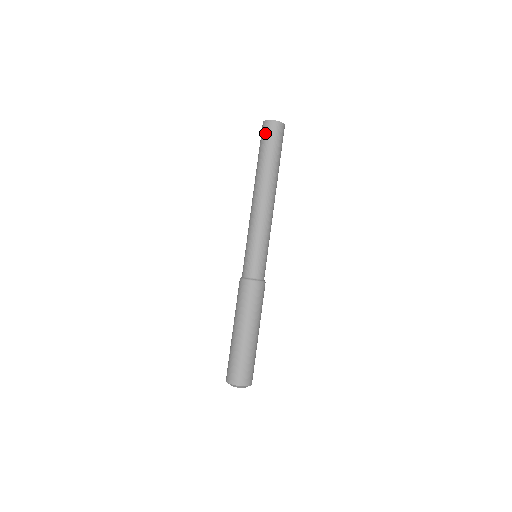
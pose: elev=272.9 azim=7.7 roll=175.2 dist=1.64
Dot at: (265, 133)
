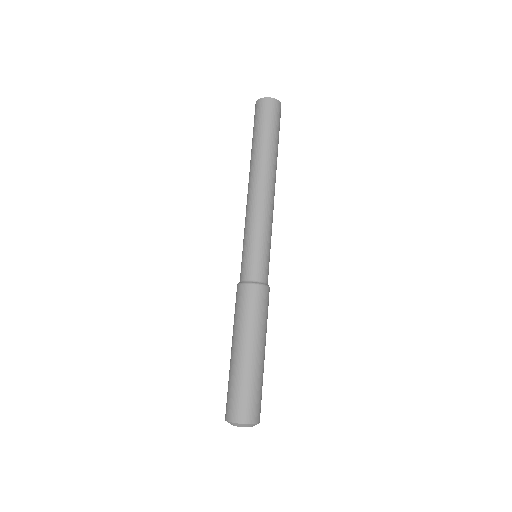
Dot at: (260, 112)
